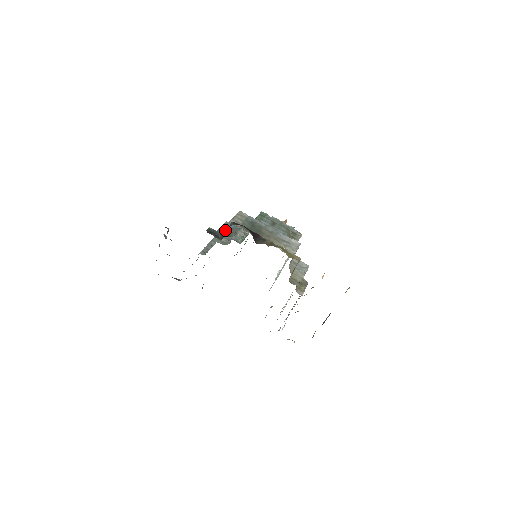
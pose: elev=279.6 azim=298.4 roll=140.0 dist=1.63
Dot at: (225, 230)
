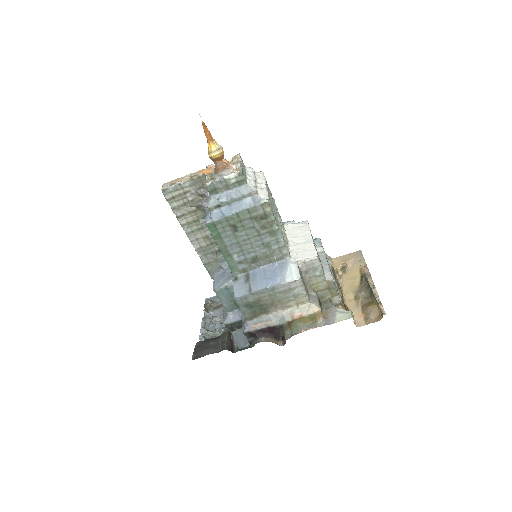
Dot at: (228, 303)
